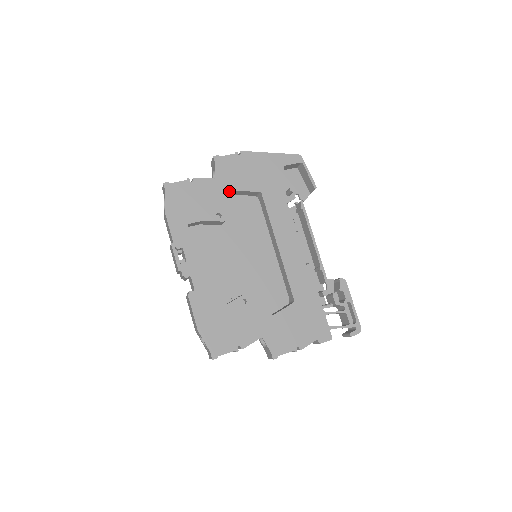
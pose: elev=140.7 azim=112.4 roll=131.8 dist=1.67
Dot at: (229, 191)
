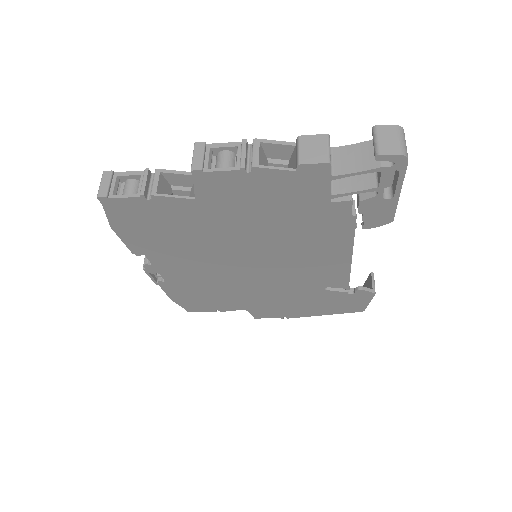
Dot at: occluded
